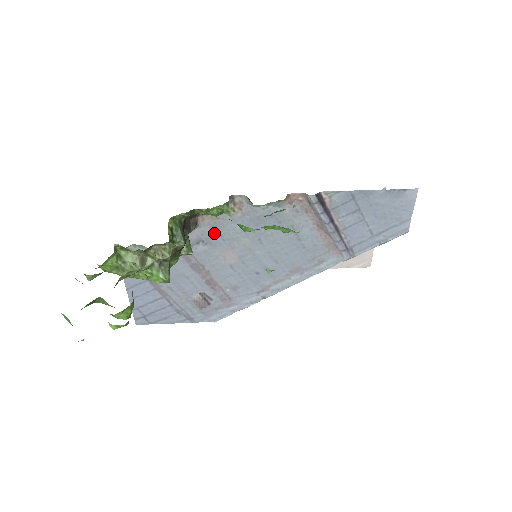
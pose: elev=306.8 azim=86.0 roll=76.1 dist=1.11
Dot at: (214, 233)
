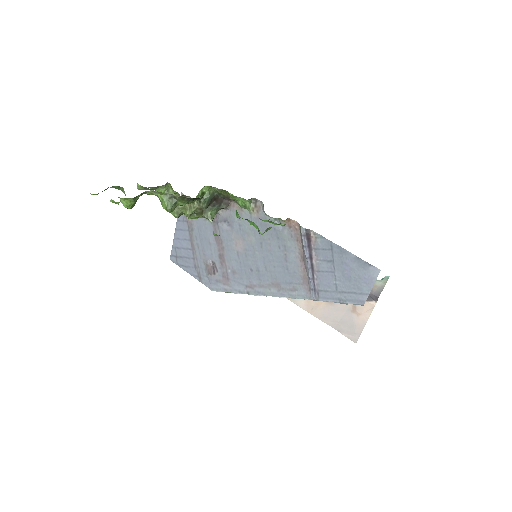
Dot at: (236, 220)
